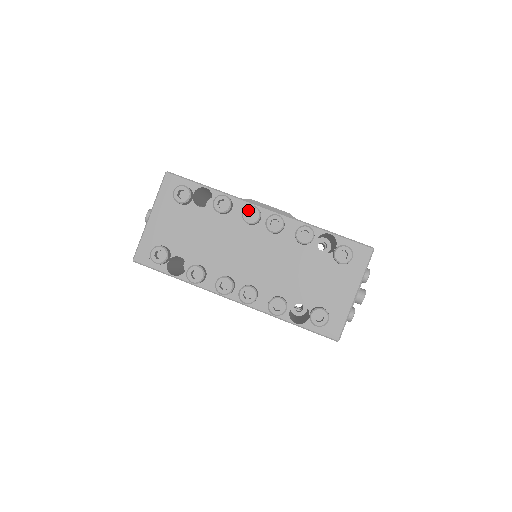
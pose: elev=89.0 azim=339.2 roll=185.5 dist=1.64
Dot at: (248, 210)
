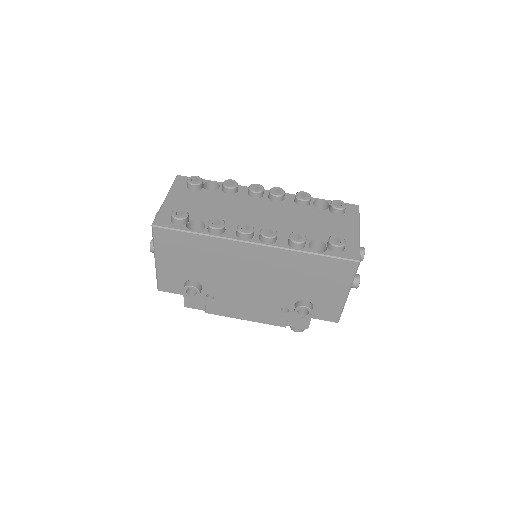
Dot at: (253, 185)
